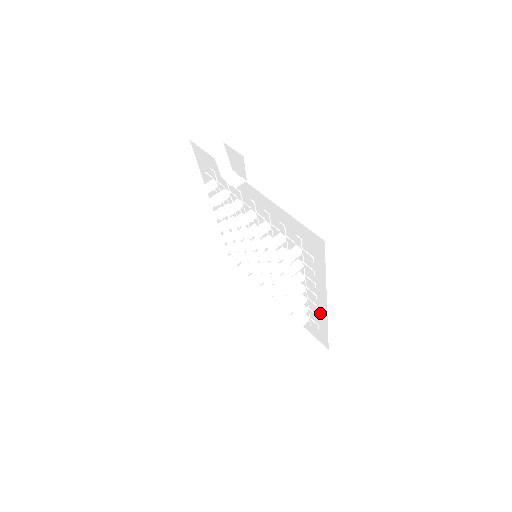
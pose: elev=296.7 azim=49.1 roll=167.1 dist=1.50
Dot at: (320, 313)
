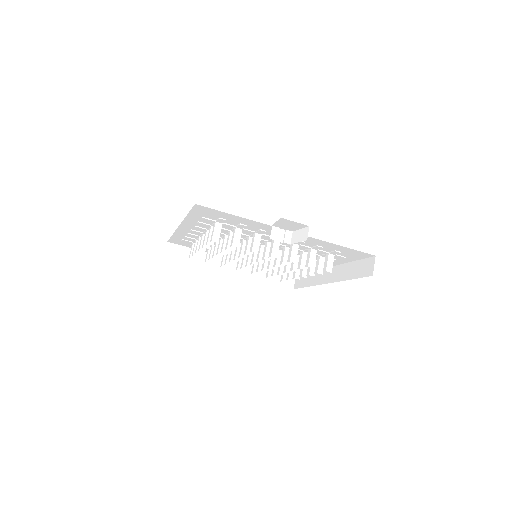
Dot at: occluded
